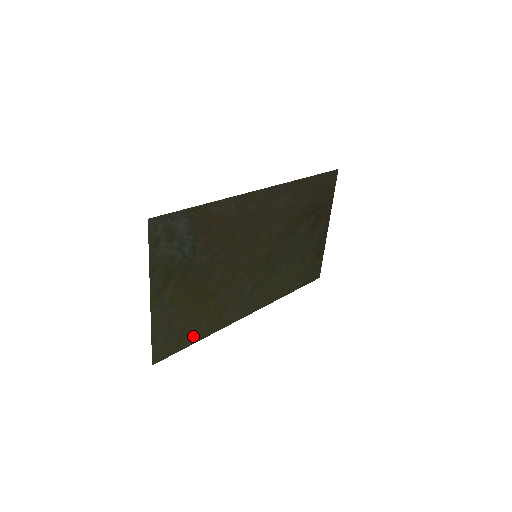
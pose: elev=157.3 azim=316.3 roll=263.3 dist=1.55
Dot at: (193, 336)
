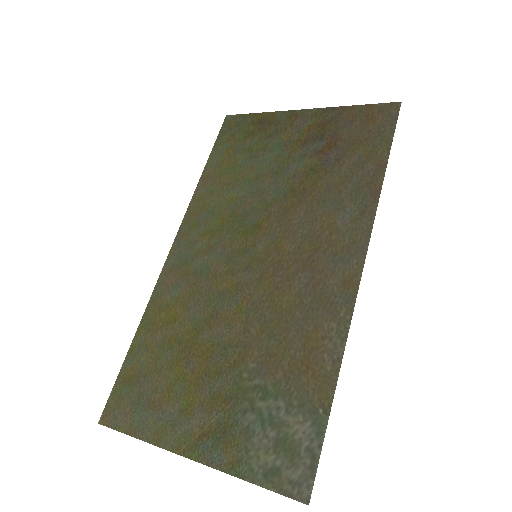
Dot at: (138, 354)
